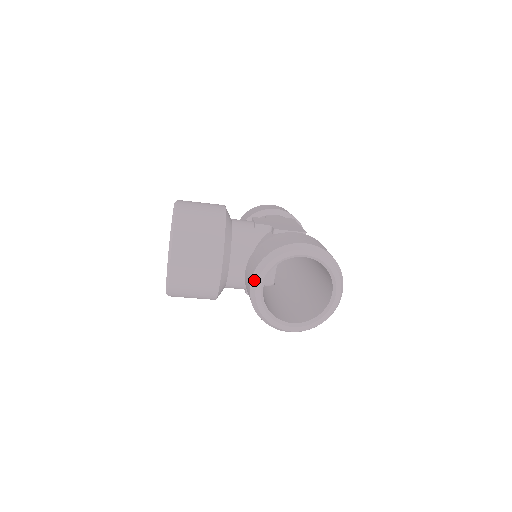
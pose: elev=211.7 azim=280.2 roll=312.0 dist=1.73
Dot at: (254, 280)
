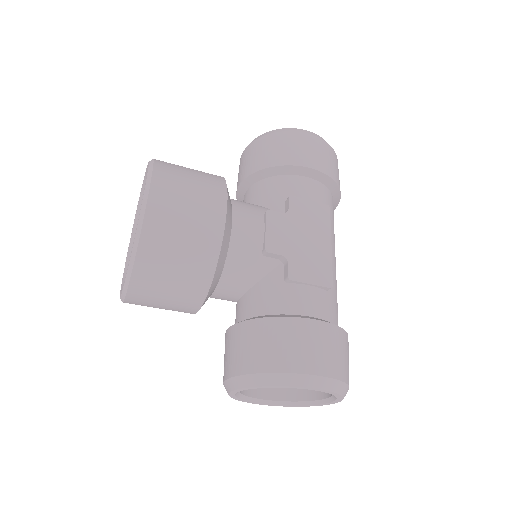
Dot at: (232, 384)
